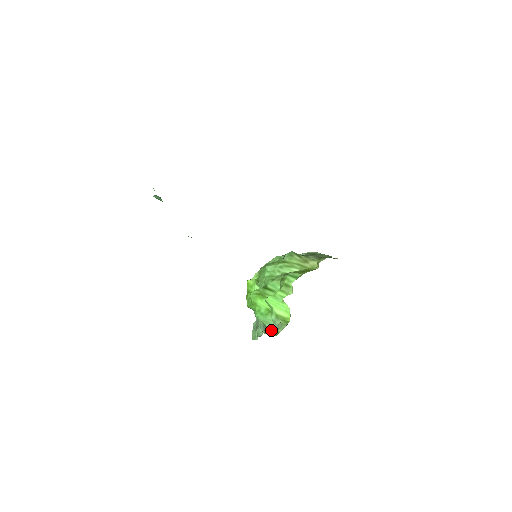
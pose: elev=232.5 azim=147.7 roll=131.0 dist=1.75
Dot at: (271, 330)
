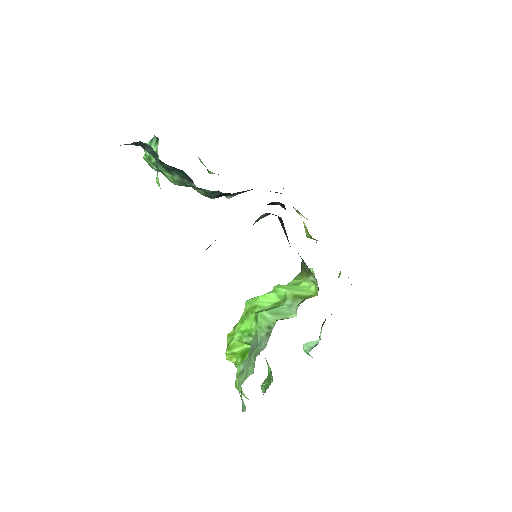
Dot at: (286, 317)
